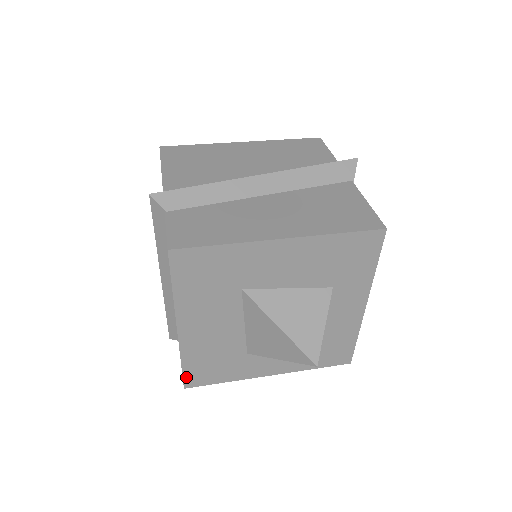
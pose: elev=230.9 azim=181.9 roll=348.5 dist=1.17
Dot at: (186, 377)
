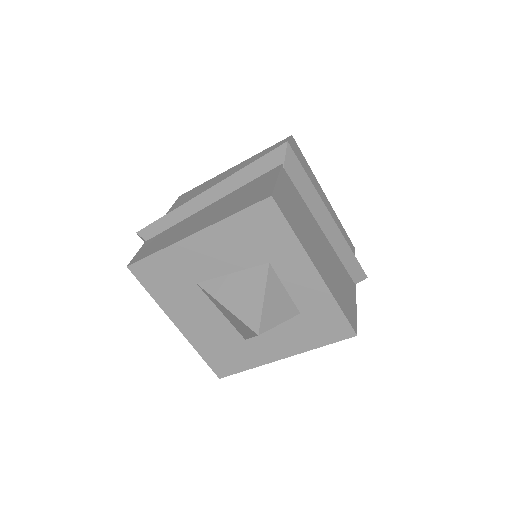
Dot at: (213, 368)
